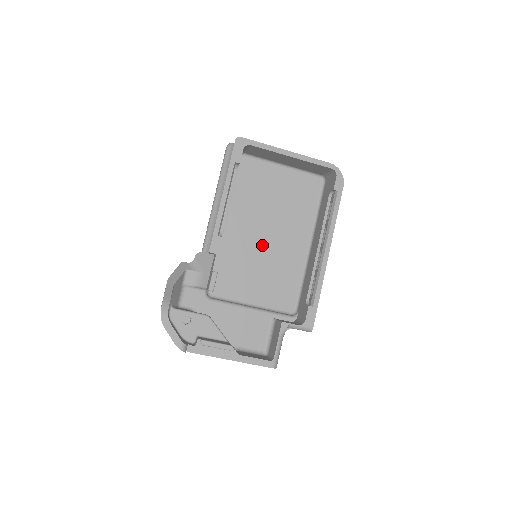
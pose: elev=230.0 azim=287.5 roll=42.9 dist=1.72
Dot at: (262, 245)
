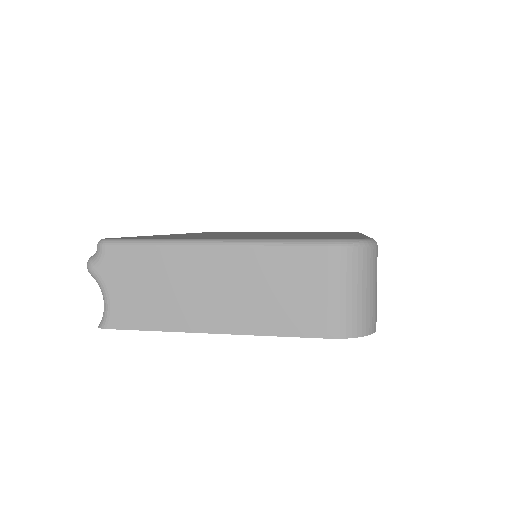
Dot at: occluded
